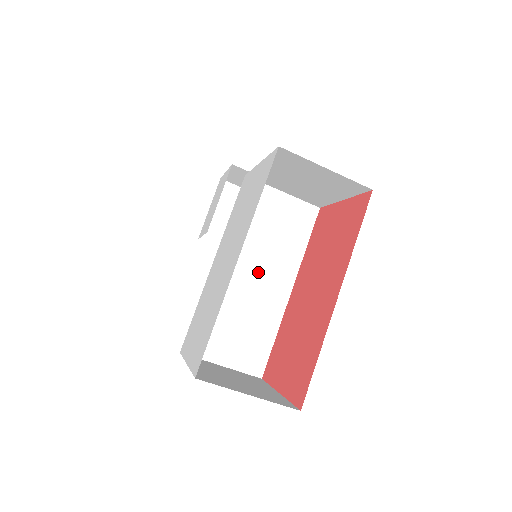
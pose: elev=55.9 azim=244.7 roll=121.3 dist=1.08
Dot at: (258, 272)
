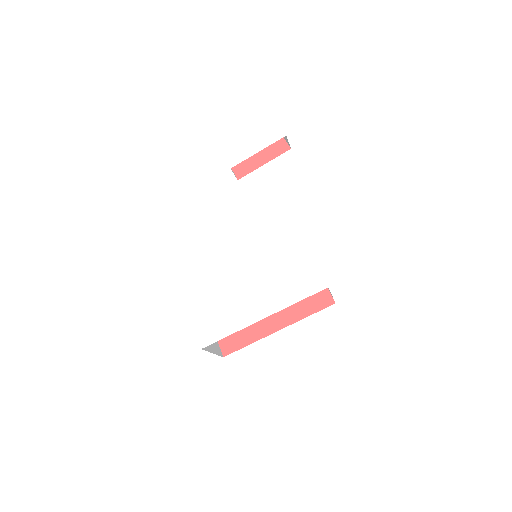
Dot at: occluded
